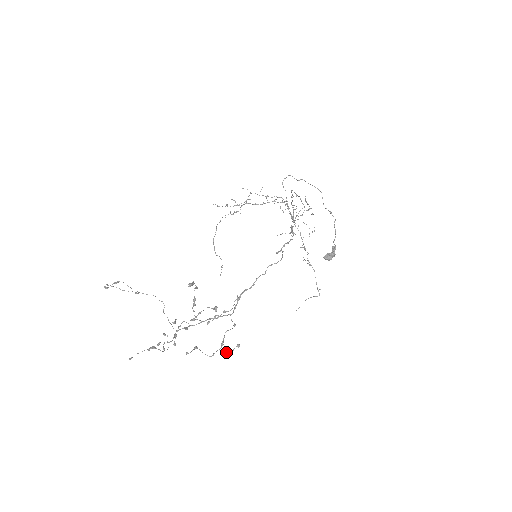
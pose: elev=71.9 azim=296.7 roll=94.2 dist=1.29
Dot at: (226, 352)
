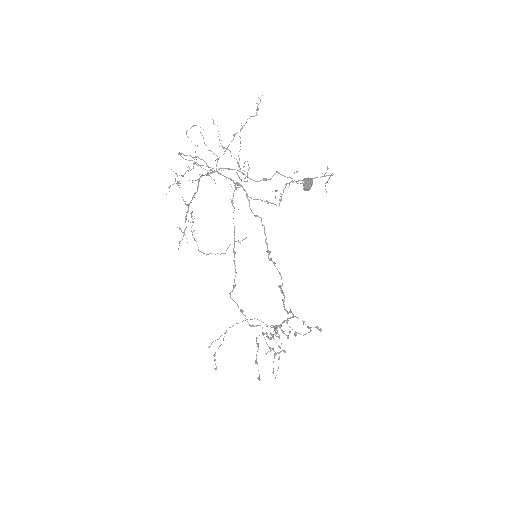
Dot at: (317, 328)
